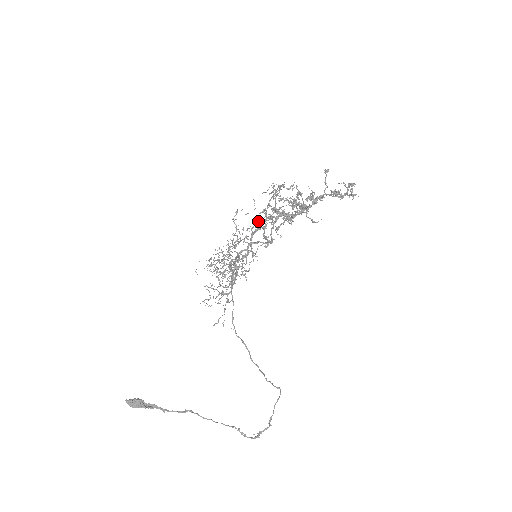
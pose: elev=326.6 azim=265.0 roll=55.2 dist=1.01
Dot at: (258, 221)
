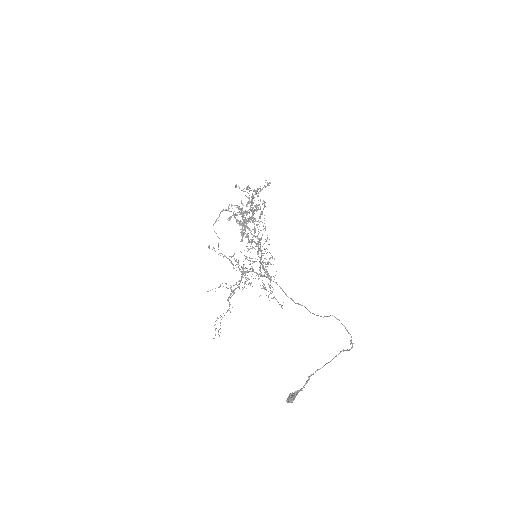
Dot at: occluded
